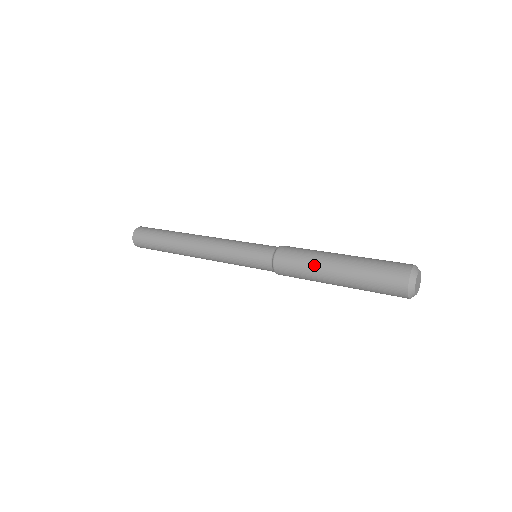
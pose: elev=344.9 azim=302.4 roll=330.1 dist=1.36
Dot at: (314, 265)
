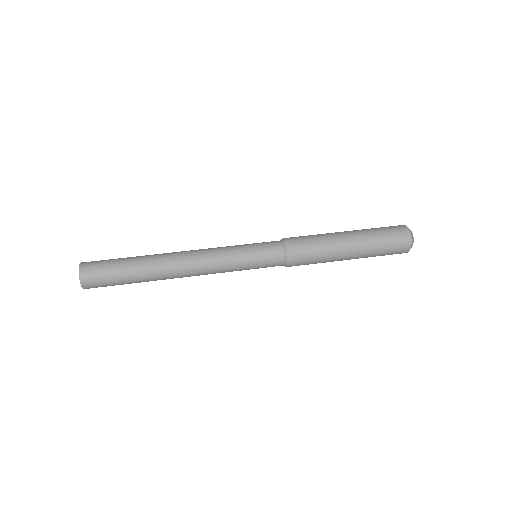
Dot at: (329, 261)
